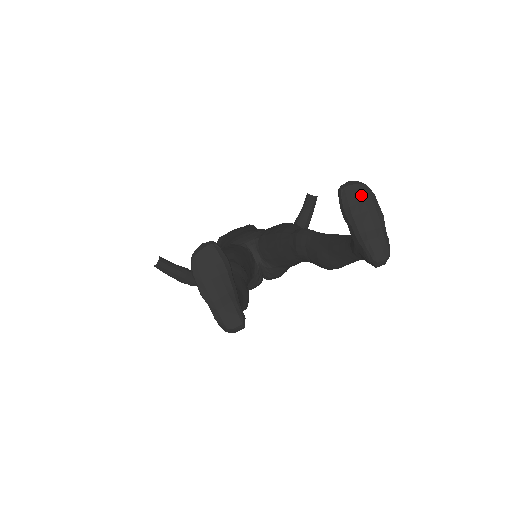
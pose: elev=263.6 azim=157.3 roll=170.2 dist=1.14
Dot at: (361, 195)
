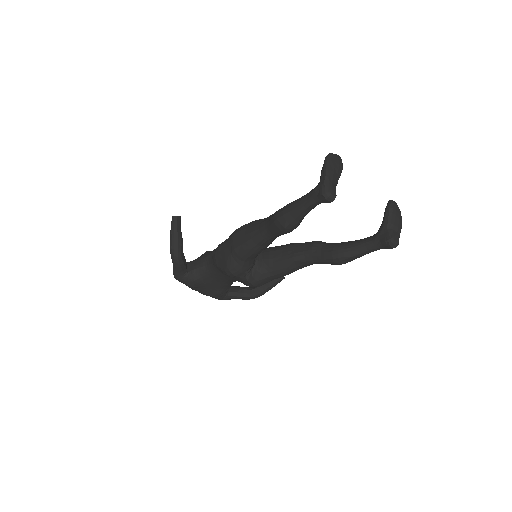
Dot at: (398, 210)
